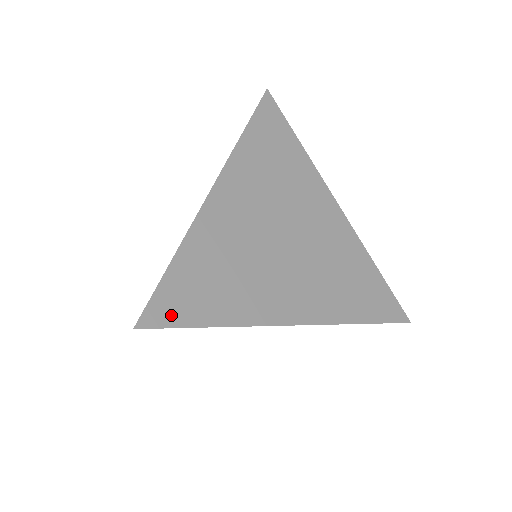
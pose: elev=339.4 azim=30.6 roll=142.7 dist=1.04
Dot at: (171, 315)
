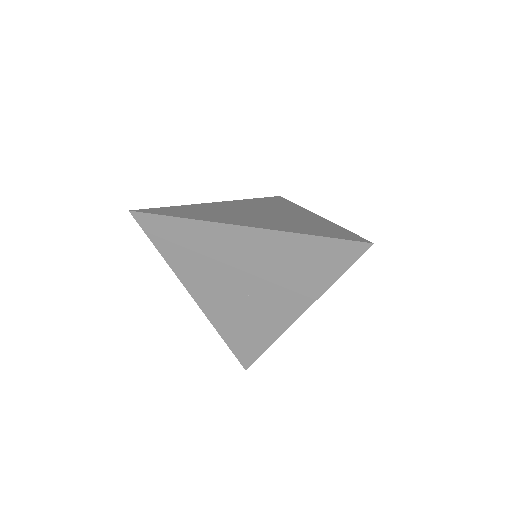
Dot at: (155, 212)
